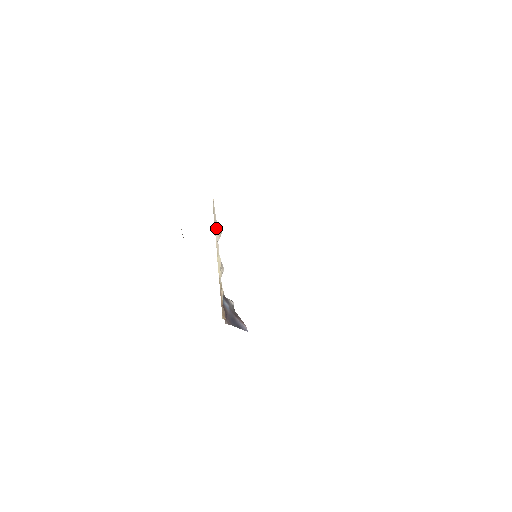
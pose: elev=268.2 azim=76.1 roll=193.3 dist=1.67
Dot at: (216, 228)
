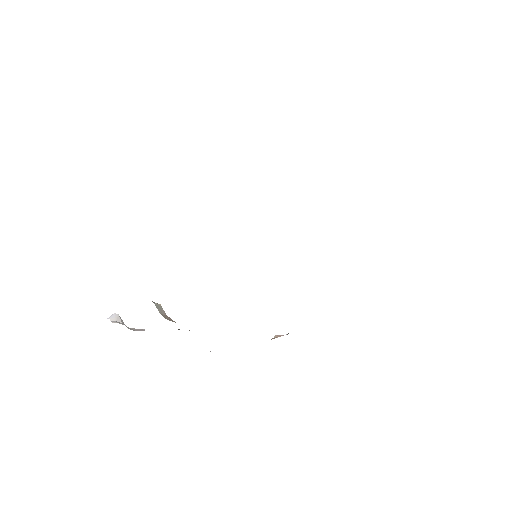
Dot at: occluded
